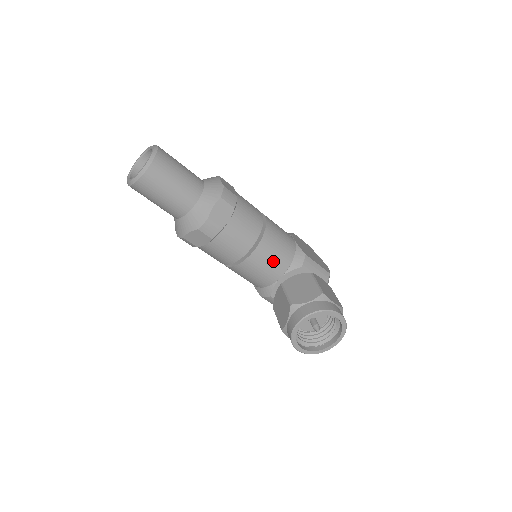
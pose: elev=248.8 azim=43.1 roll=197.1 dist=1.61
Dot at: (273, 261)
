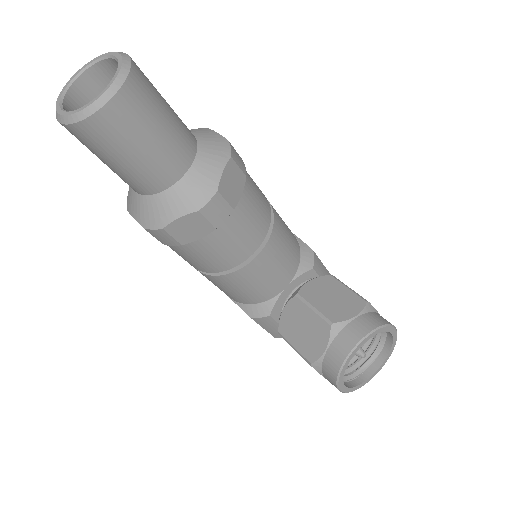
Dot at: (283, 262)
